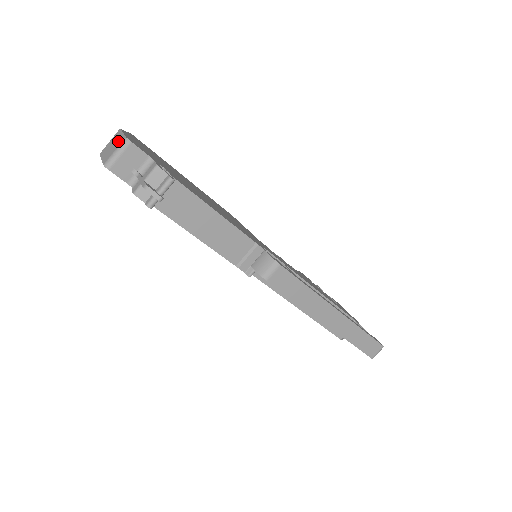
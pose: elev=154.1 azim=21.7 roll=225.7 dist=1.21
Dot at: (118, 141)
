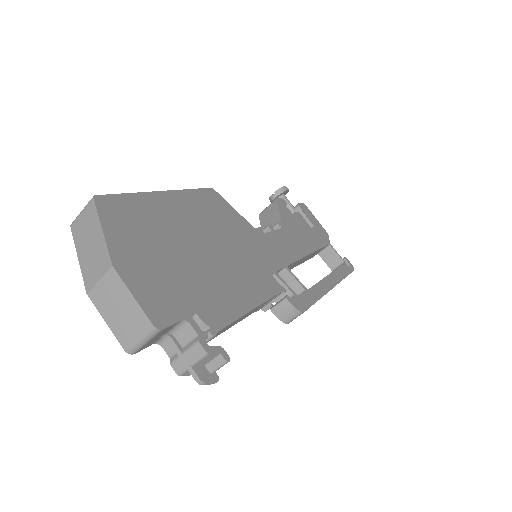
Dot at: (134, 316)
